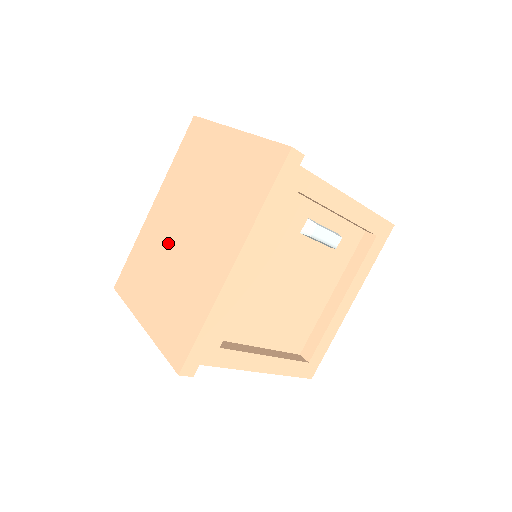
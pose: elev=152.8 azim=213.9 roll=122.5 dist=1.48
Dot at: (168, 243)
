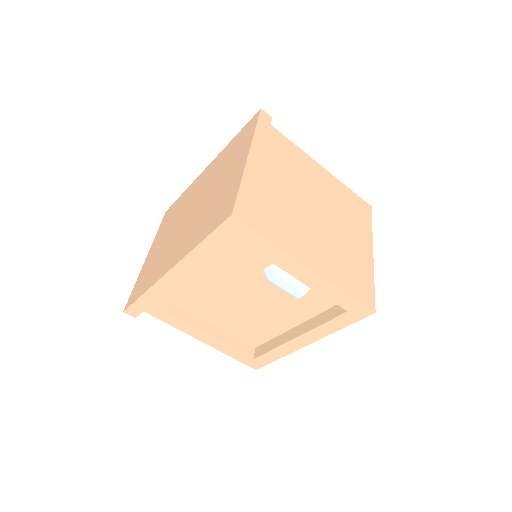
Dot at: (185, 210)
